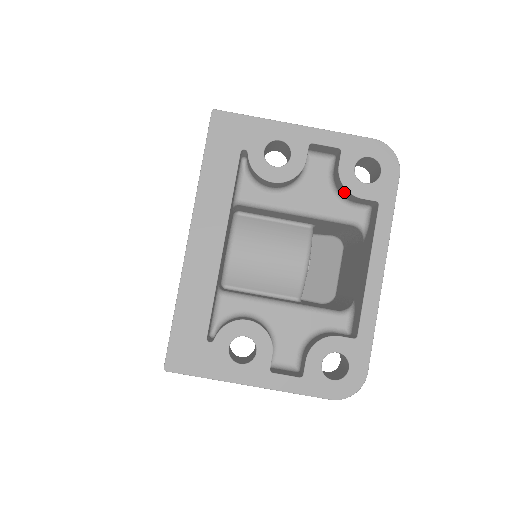
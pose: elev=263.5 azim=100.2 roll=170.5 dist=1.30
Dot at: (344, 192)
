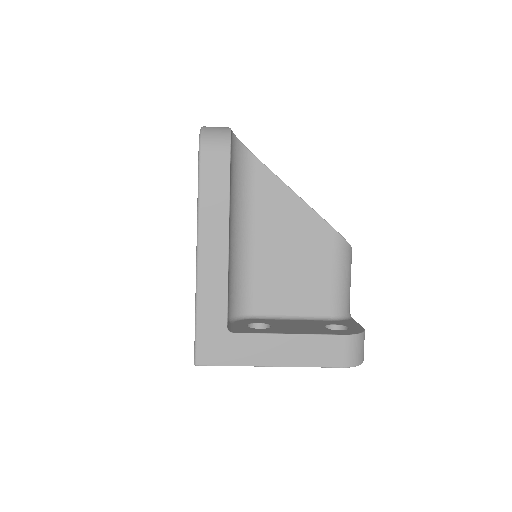
Dot at: occluded
